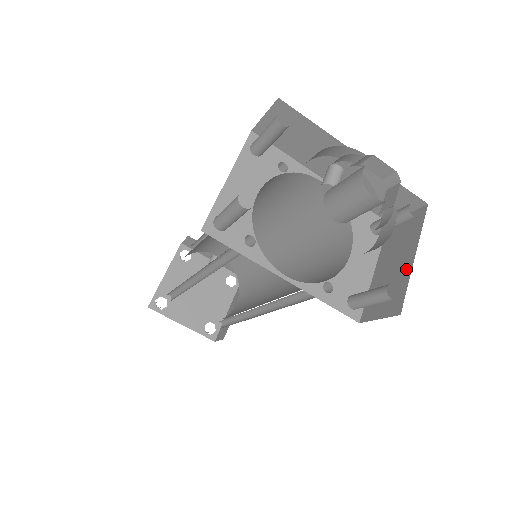
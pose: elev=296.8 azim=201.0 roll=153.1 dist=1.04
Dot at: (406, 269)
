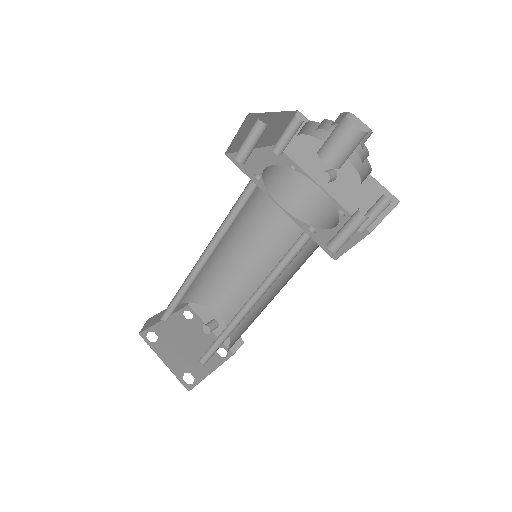
Dot at: occluded
